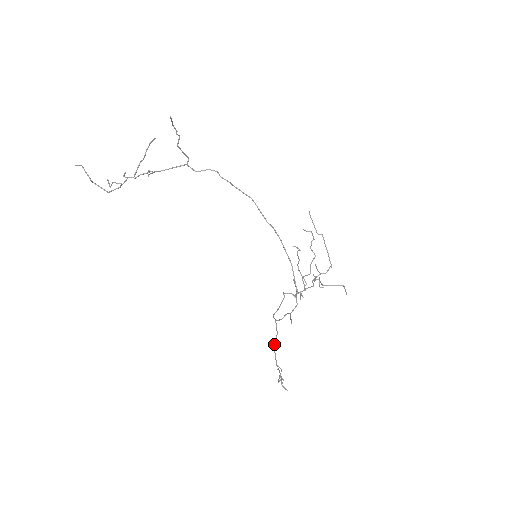
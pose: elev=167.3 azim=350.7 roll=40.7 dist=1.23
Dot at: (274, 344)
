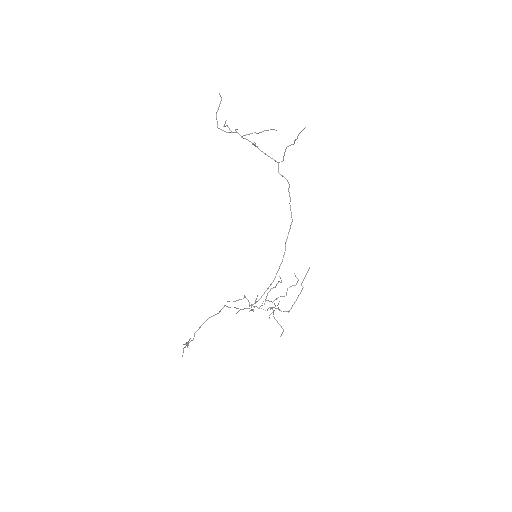
Dot at: (209, 317)
